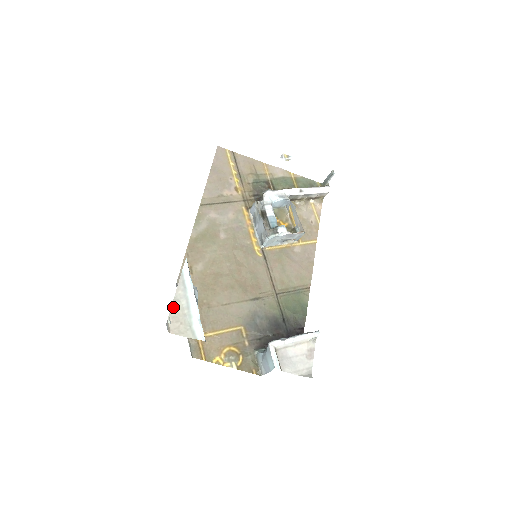
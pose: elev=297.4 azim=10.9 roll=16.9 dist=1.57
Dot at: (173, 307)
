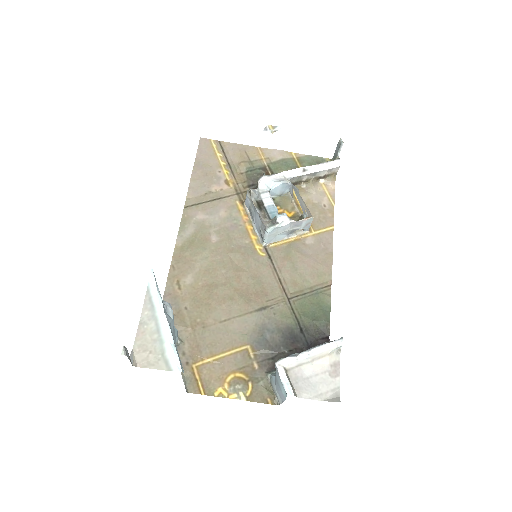
Dot at: (139, 333)
